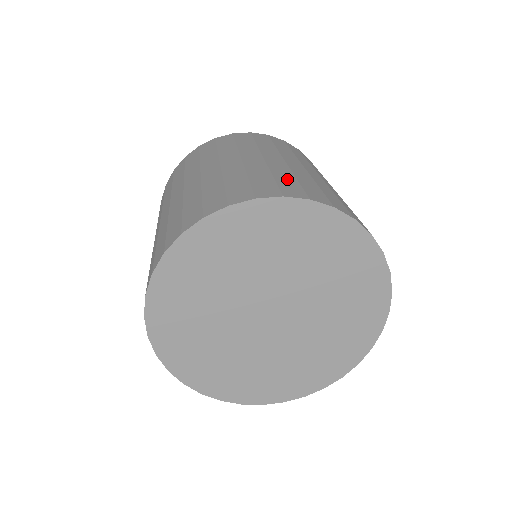
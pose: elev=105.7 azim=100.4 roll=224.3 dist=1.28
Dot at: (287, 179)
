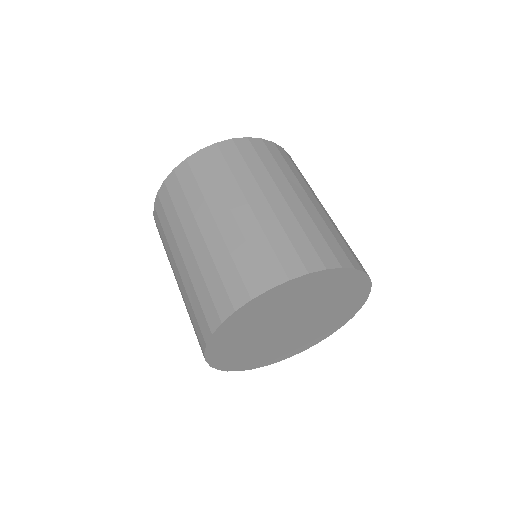
Dot at: (245, 259)
